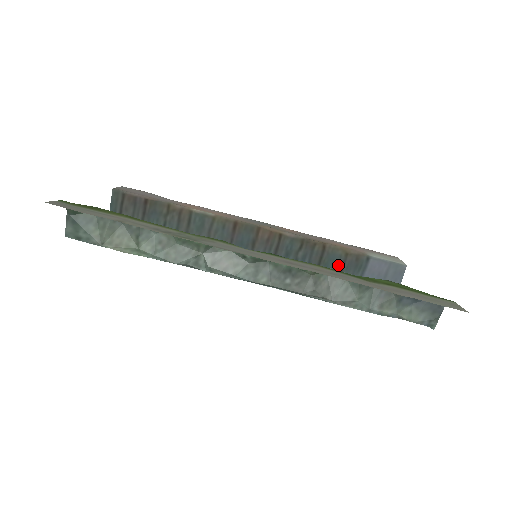
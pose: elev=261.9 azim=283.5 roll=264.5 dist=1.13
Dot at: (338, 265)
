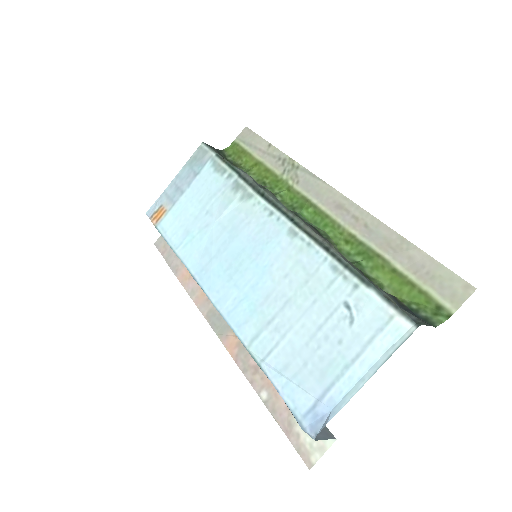
Dot at: occluded
